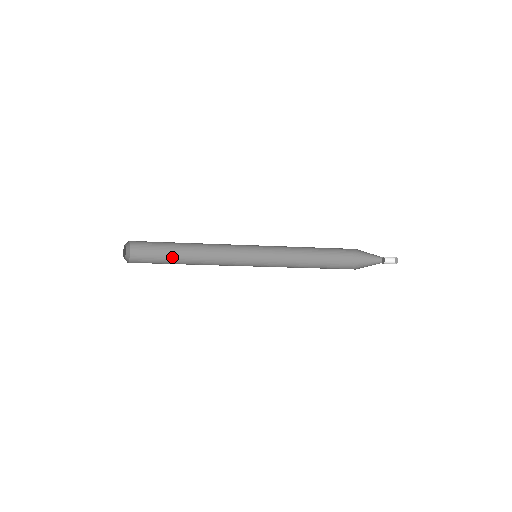
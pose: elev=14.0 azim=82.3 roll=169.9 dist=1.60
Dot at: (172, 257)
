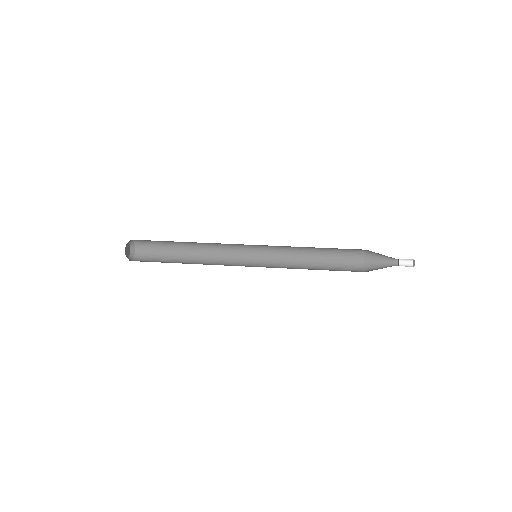
Dot at: (175, 254)
